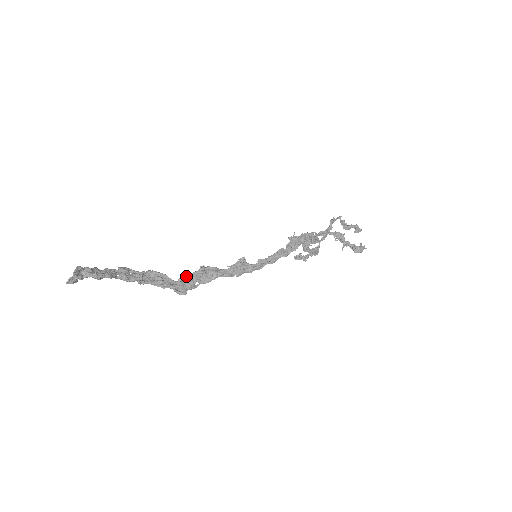
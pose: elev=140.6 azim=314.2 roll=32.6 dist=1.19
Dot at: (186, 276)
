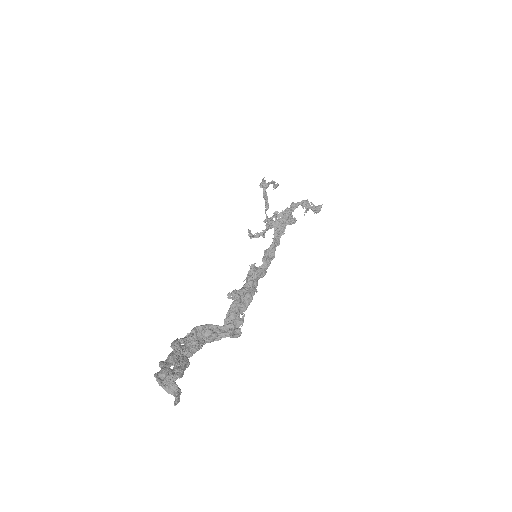
Dot at: (229, 314)
